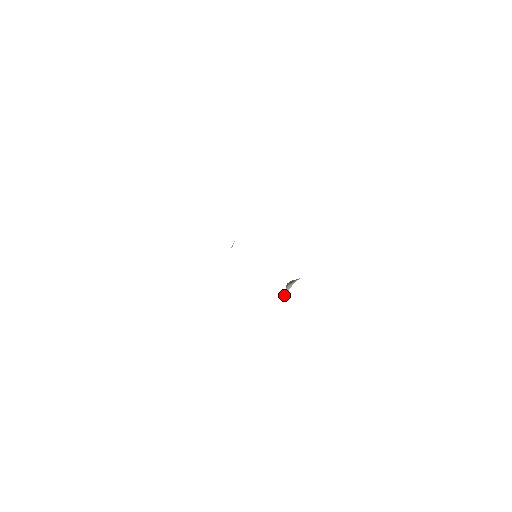
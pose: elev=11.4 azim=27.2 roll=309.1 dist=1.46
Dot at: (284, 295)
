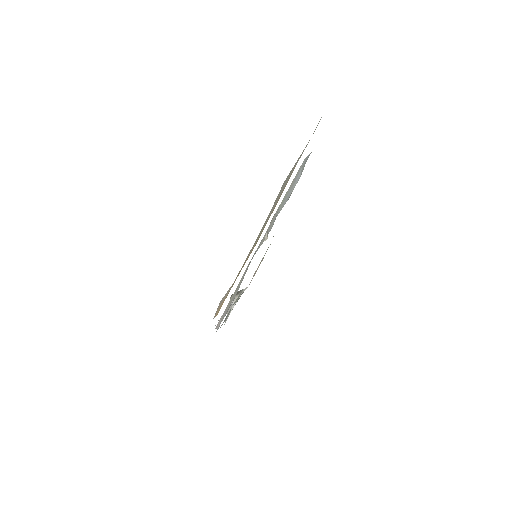
Dot at: (232, 307)
